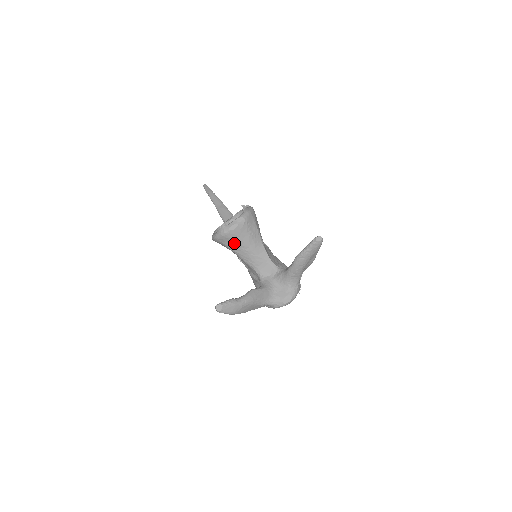
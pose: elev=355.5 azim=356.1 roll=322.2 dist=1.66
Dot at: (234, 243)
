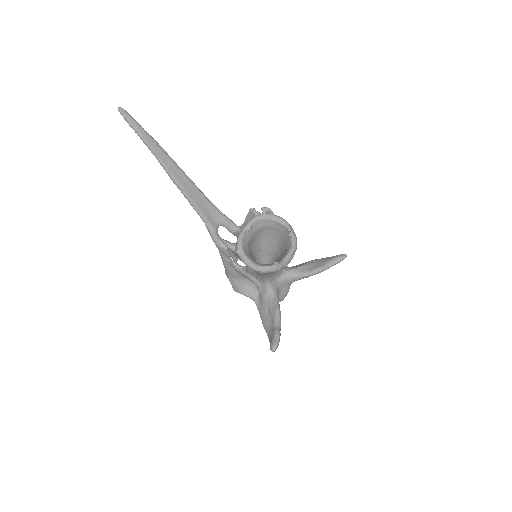
Dot at: occluded
